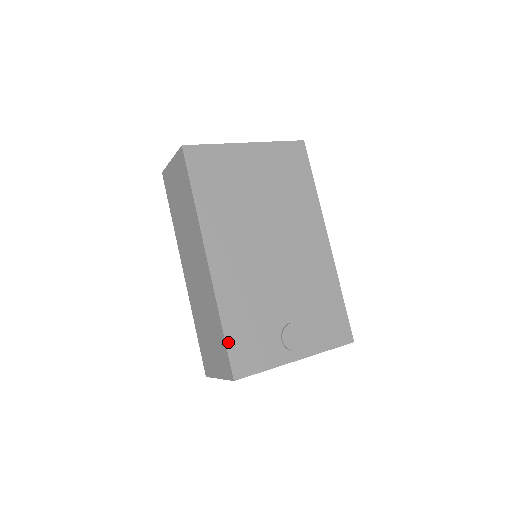
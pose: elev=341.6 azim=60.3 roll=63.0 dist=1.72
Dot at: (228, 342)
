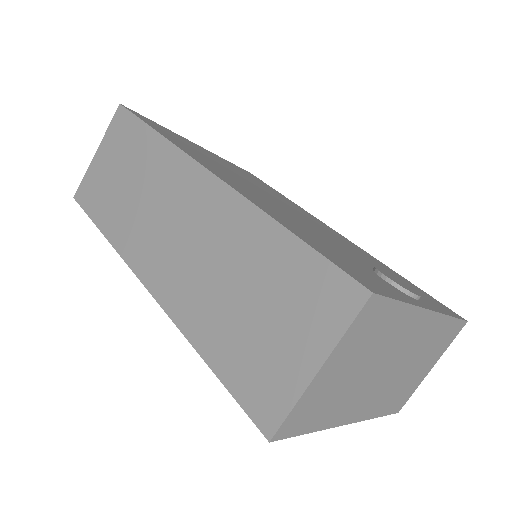
Dot at: (312, 246)
